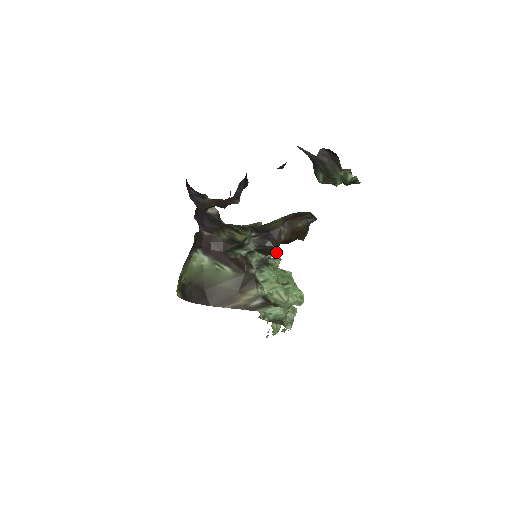
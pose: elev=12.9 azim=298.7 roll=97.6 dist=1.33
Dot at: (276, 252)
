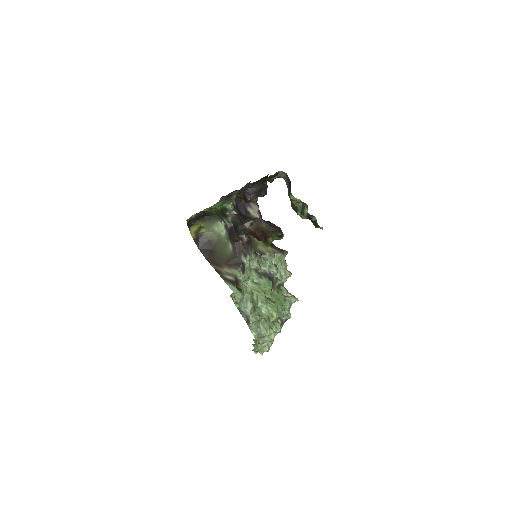
Dot at: (284, 278)
